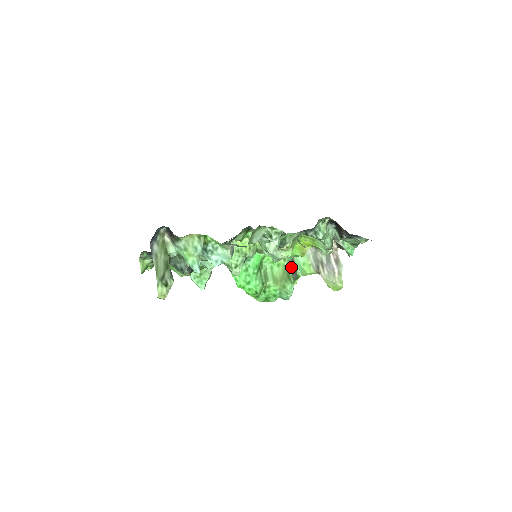
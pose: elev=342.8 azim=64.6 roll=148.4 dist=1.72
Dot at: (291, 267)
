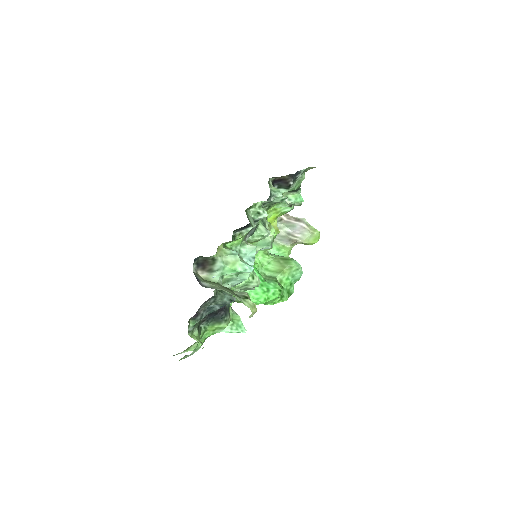
Dot at: (277, 255)
